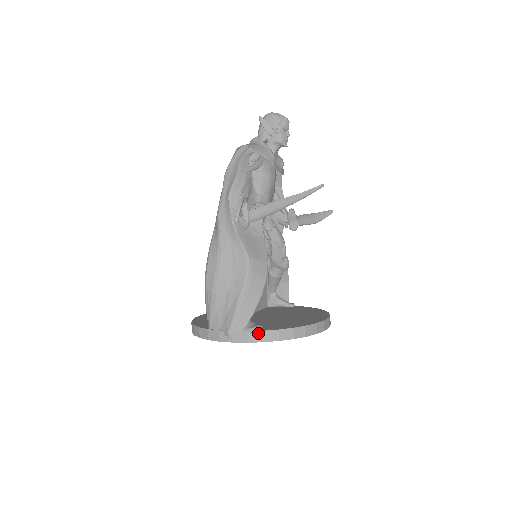
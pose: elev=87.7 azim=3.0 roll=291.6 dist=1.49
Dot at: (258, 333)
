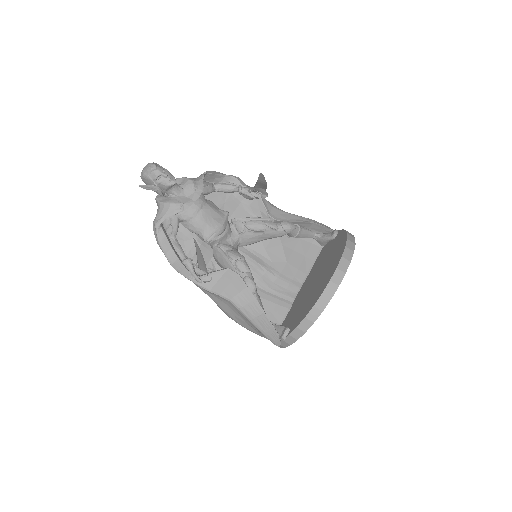
Dot at: (288, 337)
